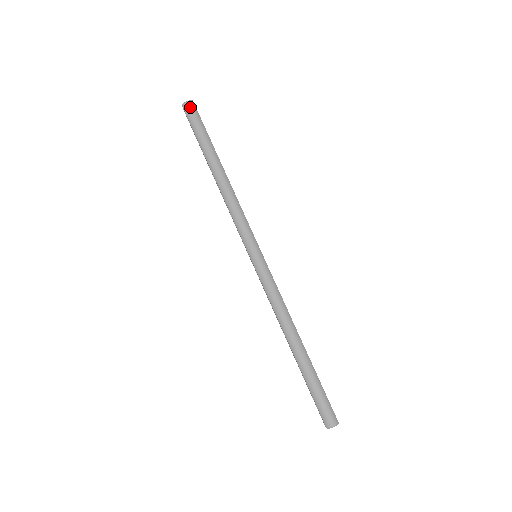
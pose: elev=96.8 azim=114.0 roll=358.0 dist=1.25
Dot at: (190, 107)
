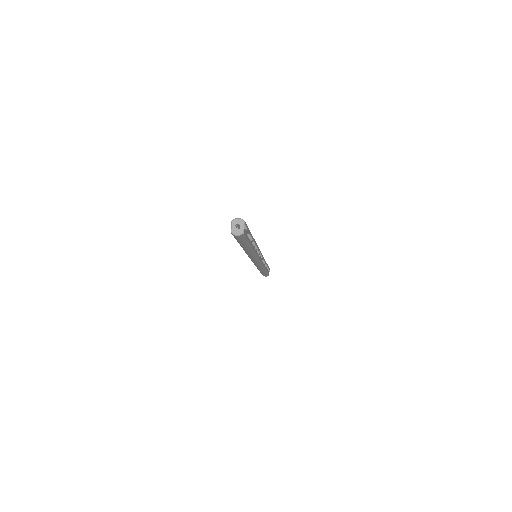
Dot at: occluded
